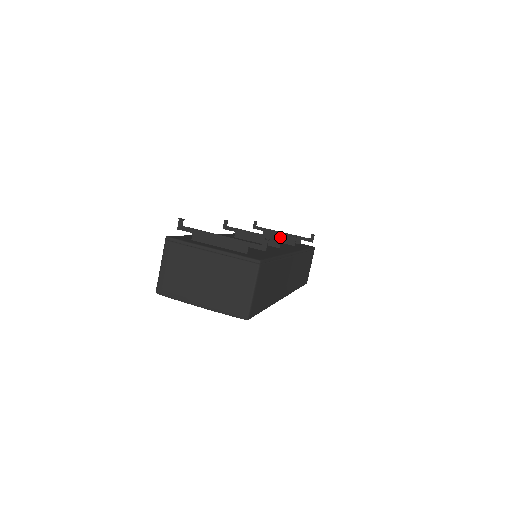
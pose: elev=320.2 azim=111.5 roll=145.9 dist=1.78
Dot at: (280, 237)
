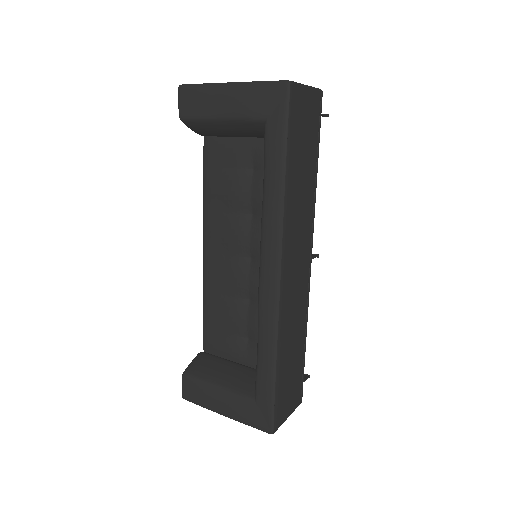
Dot at: occluded
